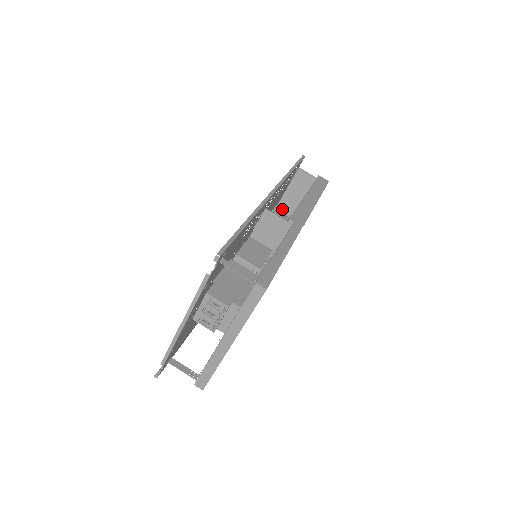
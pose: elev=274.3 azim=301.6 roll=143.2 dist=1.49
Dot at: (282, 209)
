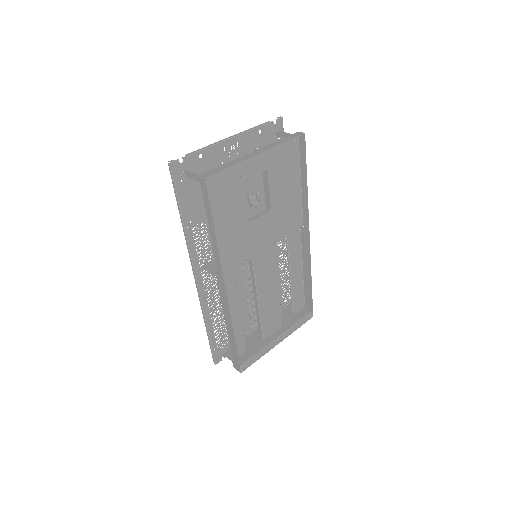
Dot at: occluded
